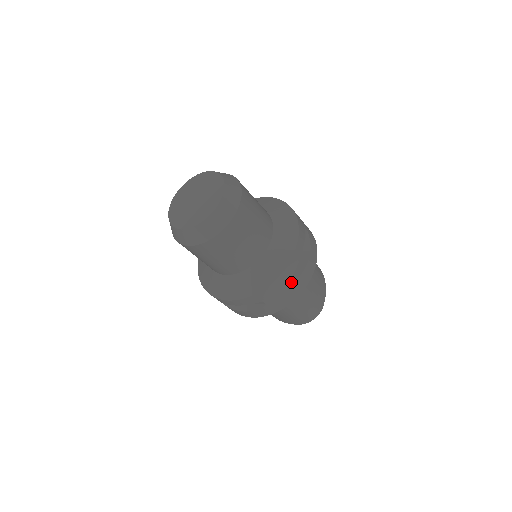
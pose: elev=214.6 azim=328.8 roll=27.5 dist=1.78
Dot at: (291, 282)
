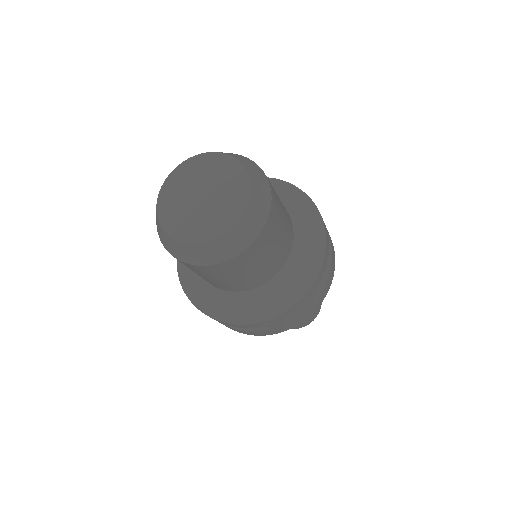
Dot at: (309, 303)
